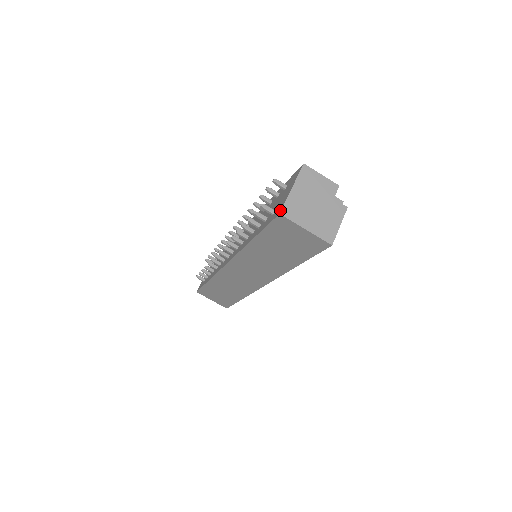
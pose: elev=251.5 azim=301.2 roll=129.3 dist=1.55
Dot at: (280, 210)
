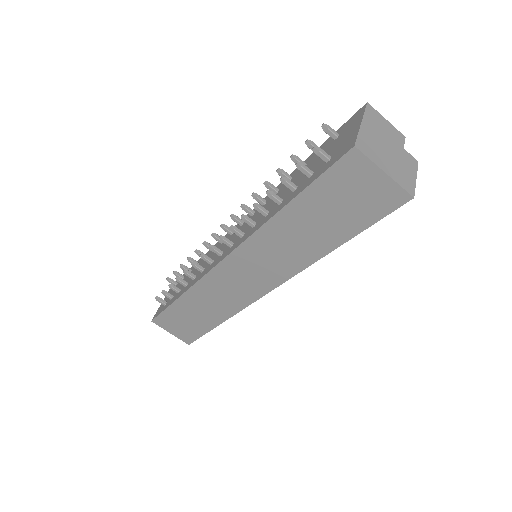
Dot at: (352, 143)
